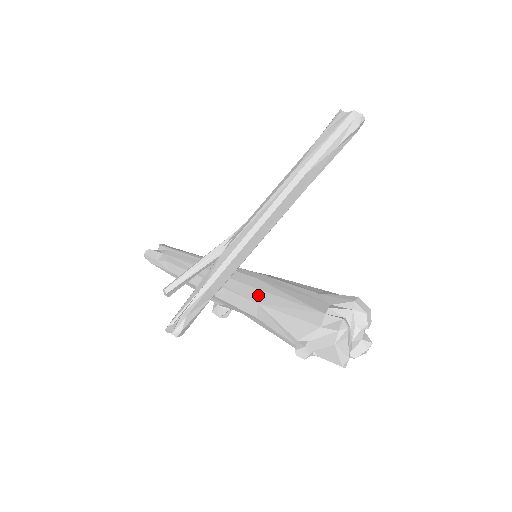
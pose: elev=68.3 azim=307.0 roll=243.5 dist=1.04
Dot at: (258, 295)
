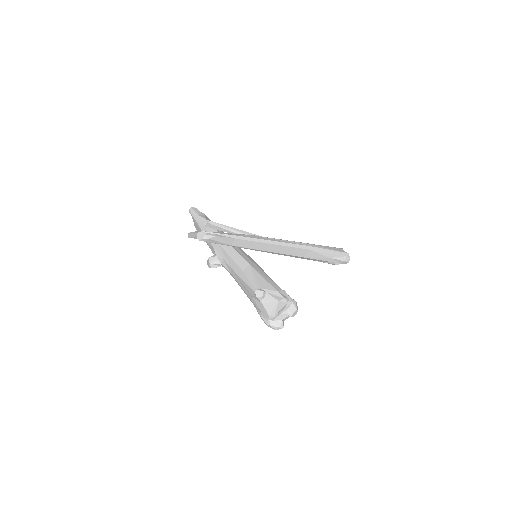
Dot at: (252, 263)
